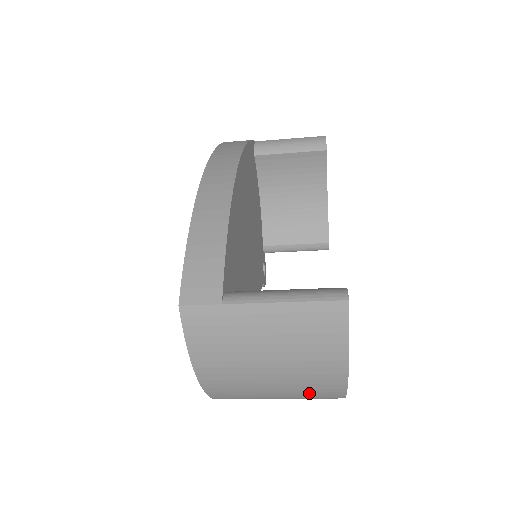
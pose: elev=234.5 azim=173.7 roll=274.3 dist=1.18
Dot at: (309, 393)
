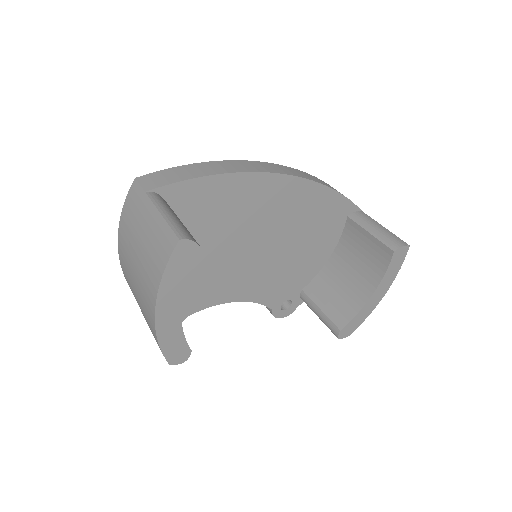
Dot at: (147, 319)
